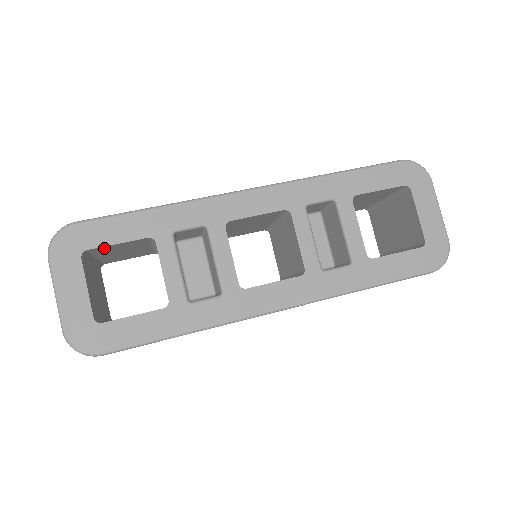
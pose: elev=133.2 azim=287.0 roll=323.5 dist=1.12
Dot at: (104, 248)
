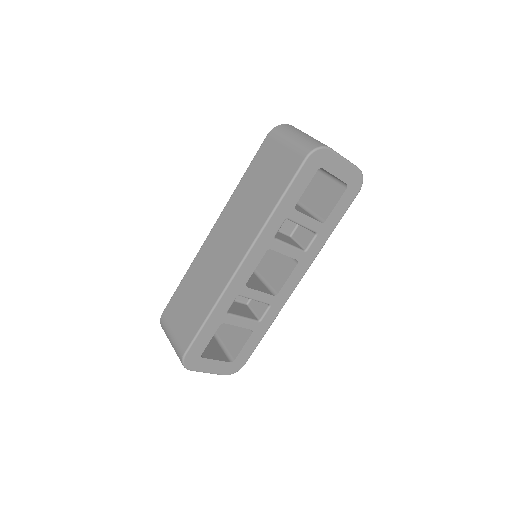
Dot at: occluded
